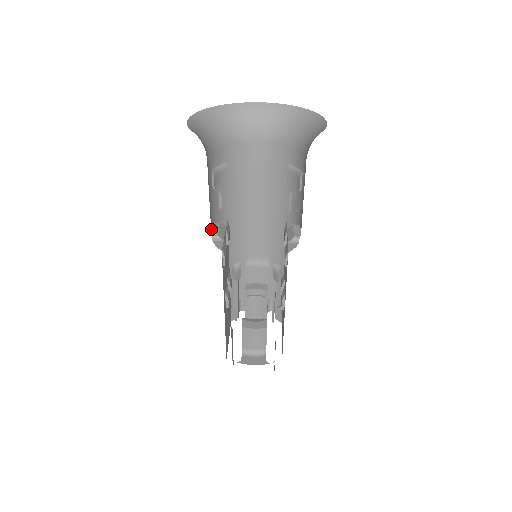
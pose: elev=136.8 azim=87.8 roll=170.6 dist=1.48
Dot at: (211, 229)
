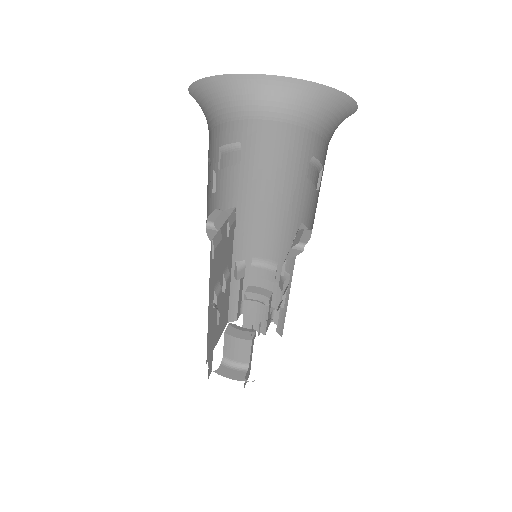
Dot at: (209, 215)
